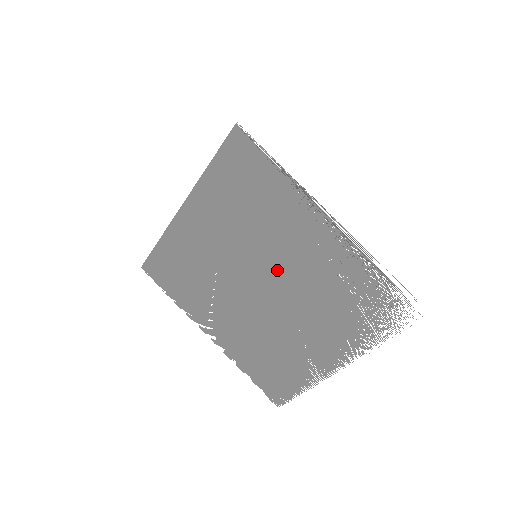
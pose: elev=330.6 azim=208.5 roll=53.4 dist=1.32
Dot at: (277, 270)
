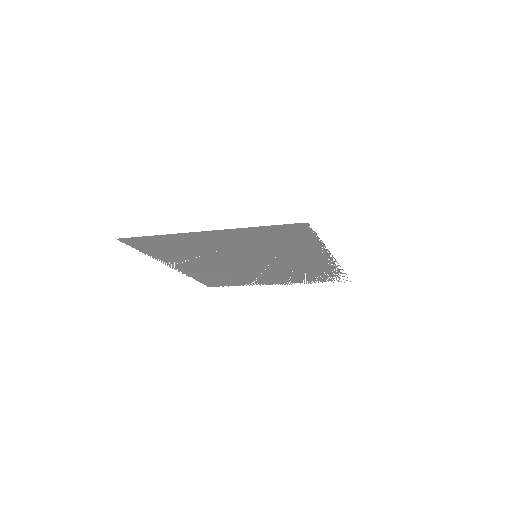
Dot at: (268, 262)
